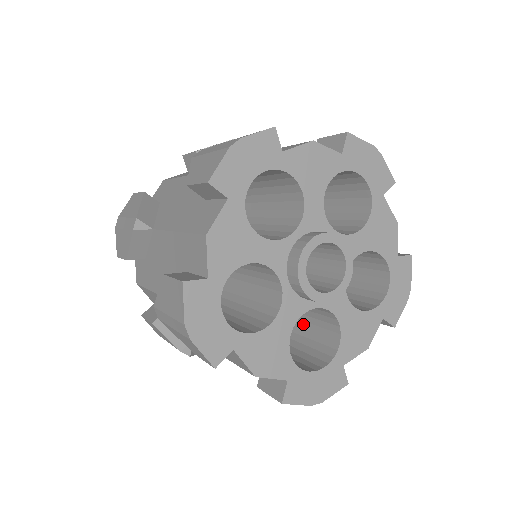
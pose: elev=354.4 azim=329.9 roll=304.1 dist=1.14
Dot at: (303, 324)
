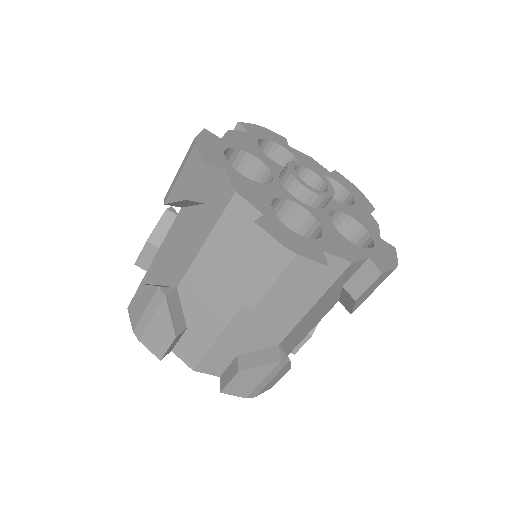
Dot at: occluded
